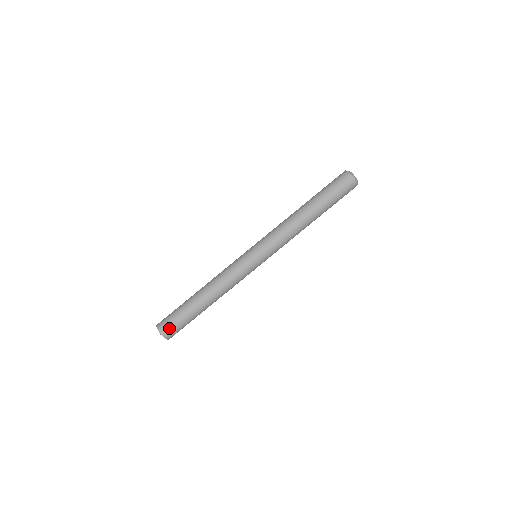
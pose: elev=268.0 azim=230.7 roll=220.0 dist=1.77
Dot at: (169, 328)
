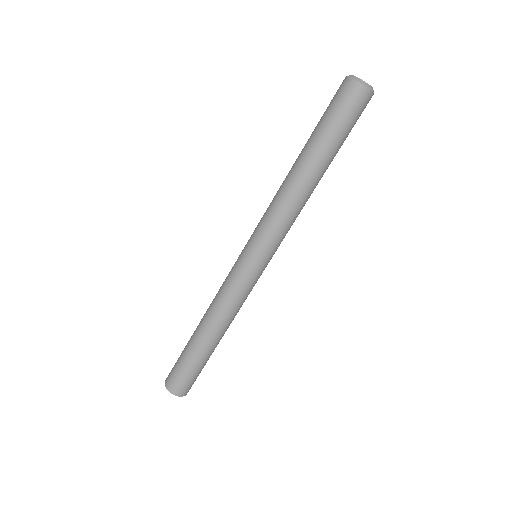
Dot at: (189, 387)
